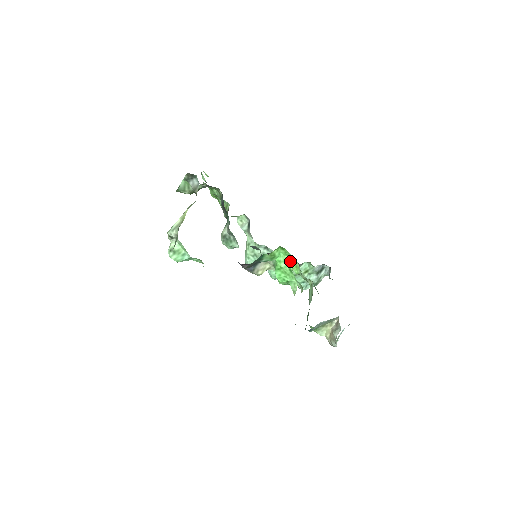
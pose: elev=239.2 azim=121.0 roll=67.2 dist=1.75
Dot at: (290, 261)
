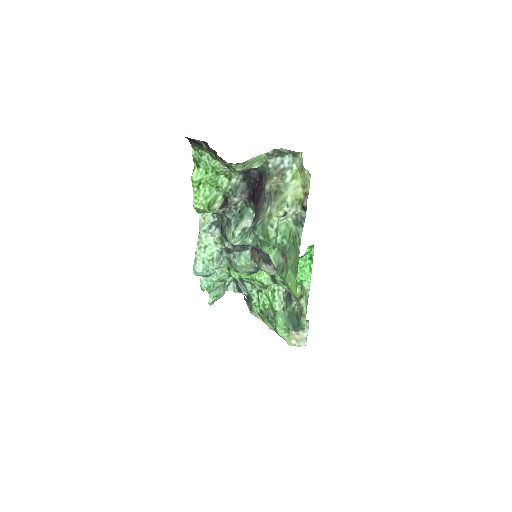
Dot at: (310, 260)
